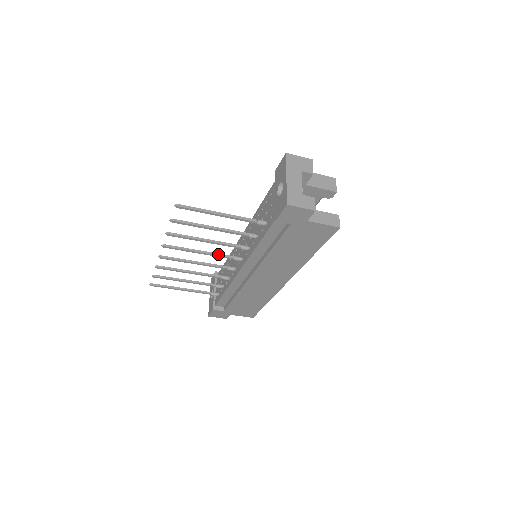
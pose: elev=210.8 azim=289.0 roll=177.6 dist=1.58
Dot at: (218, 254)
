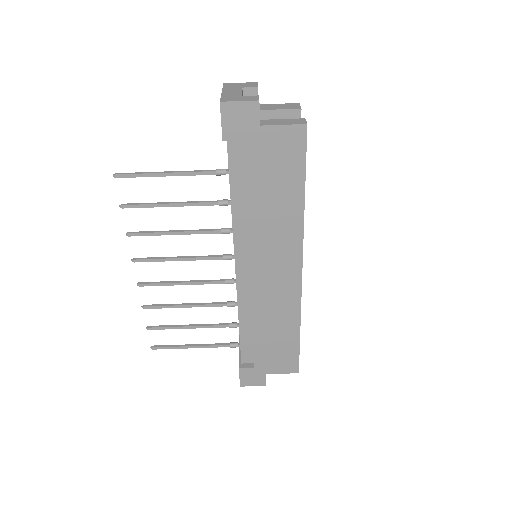
Dot at: (202, 256)
